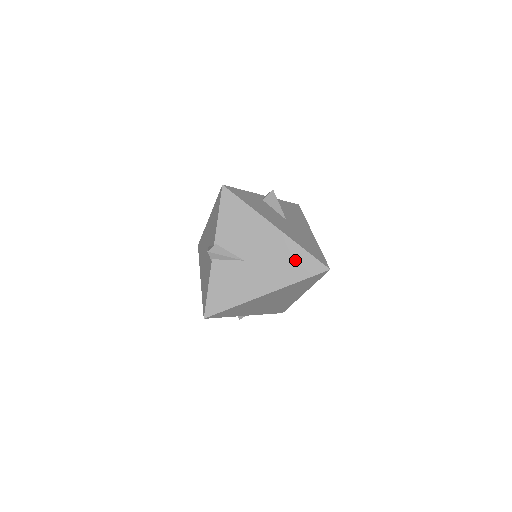
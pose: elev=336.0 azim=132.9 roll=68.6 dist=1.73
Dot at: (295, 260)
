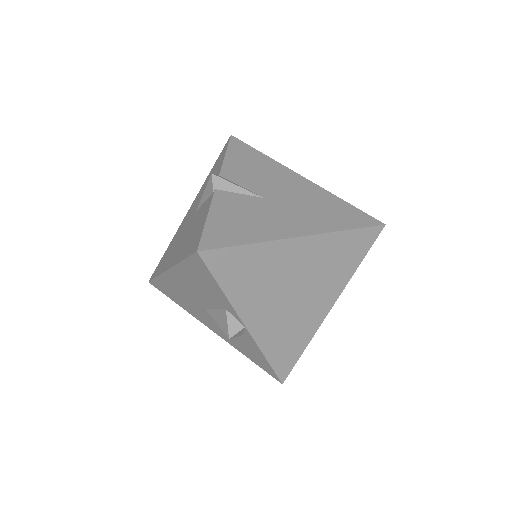
Dot at: (336, 209)
